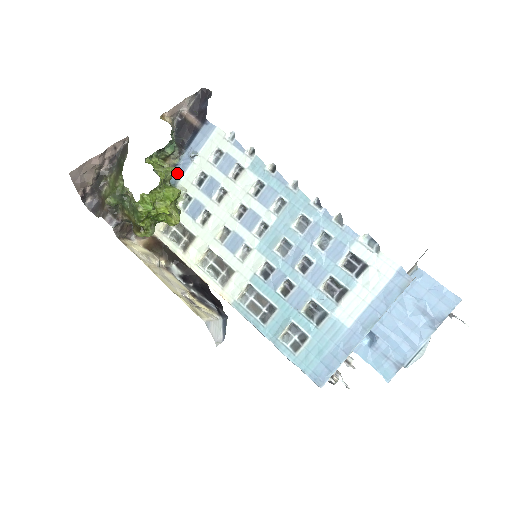
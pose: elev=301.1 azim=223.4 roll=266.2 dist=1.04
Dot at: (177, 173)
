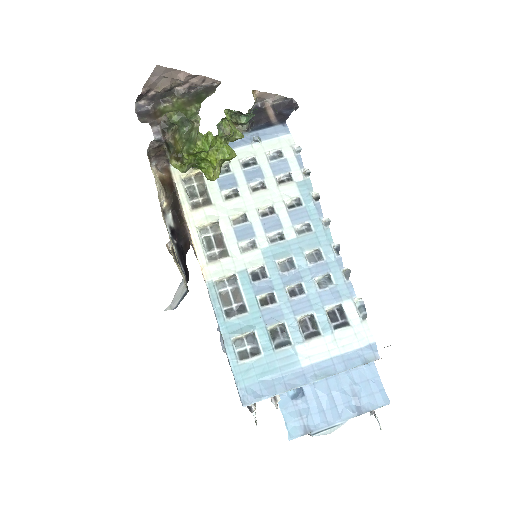
Dot at: (231, 143)
